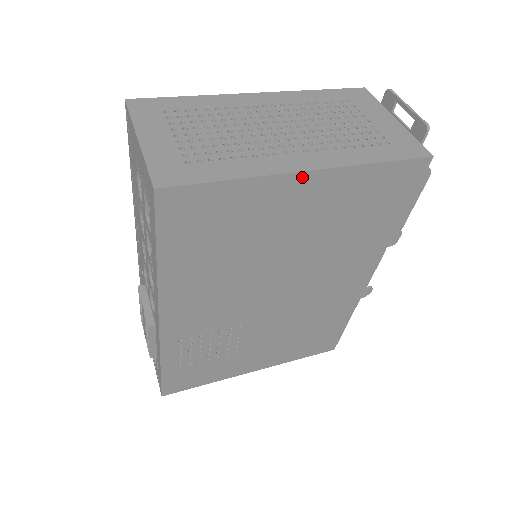
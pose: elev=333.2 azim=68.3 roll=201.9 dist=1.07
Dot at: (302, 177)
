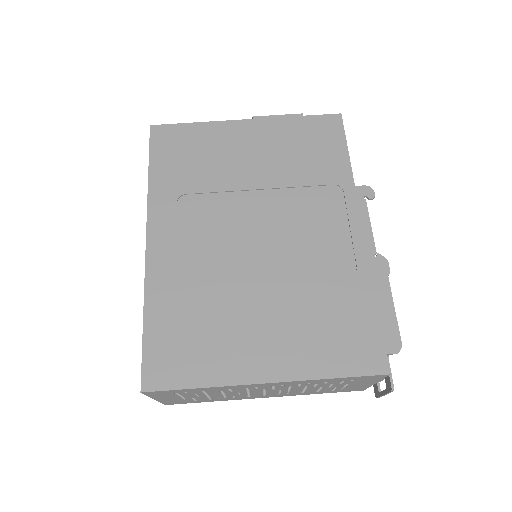
Dot at: occluded
